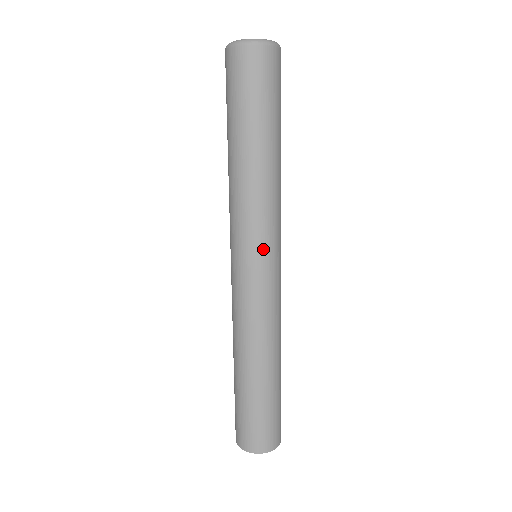
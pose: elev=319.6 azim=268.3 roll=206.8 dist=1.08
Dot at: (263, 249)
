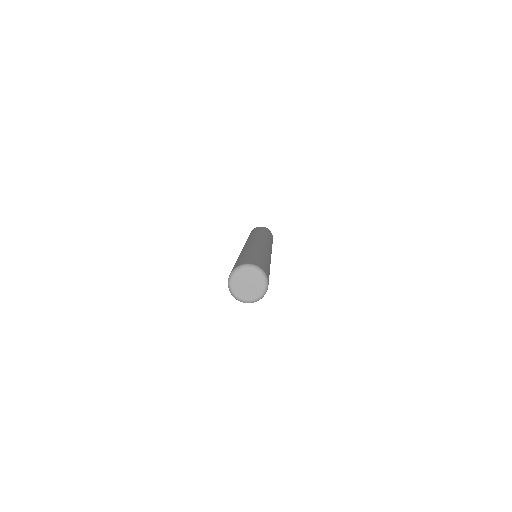
Dot at: occluded
